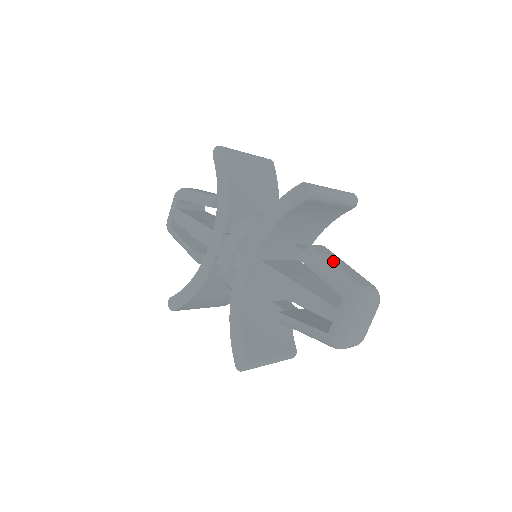
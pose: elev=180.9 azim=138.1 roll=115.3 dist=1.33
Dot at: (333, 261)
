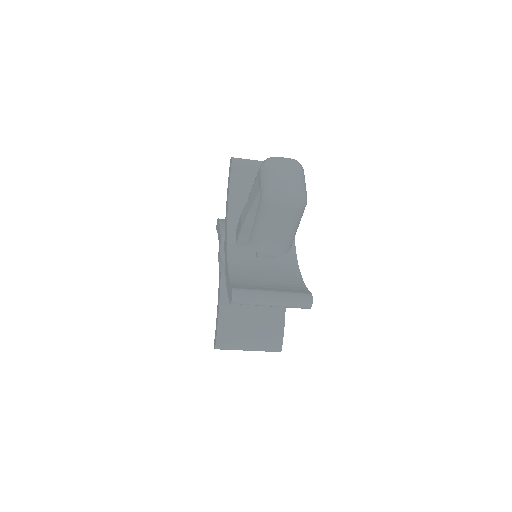
Dot at: occluded
